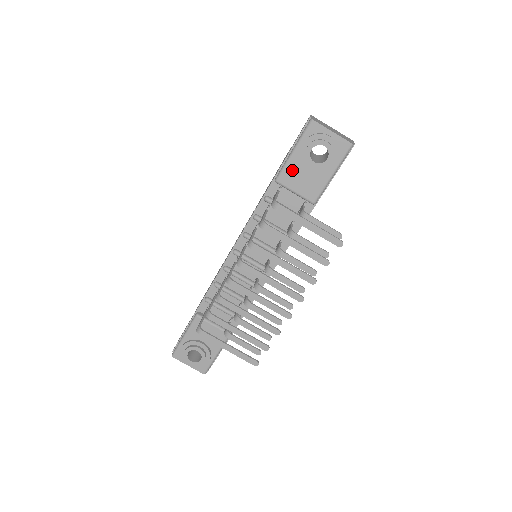
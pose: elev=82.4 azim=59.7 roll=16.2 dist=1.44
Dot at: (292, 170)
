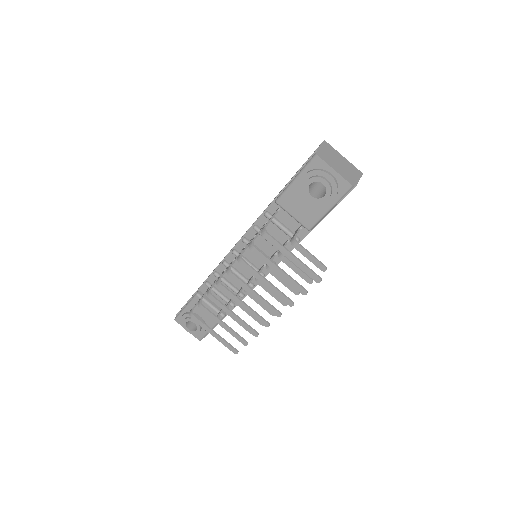
Dot at: (292, 196)
